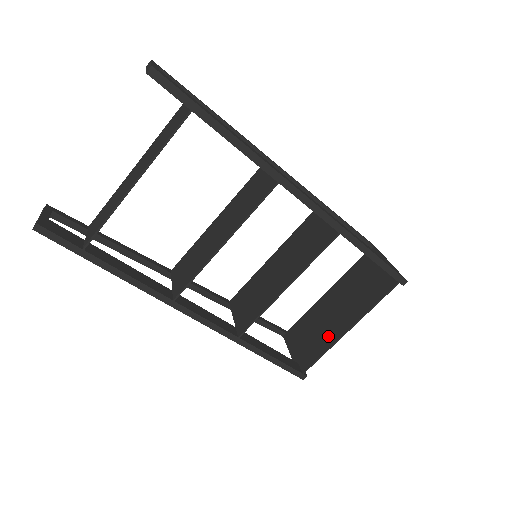
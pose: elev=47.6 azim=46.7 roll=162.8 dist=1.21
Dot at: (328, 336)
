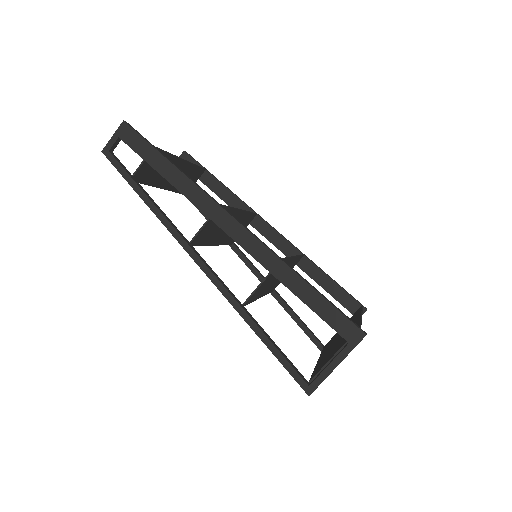
Dot at: occluded
